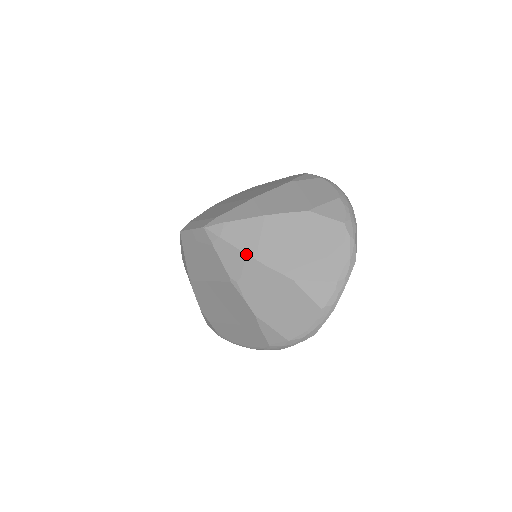
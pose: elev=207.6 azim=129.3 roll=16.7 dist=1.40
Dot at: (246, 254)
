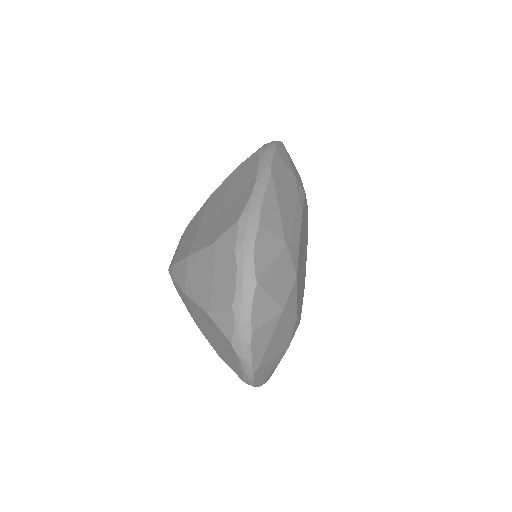
Dot at: occluded
